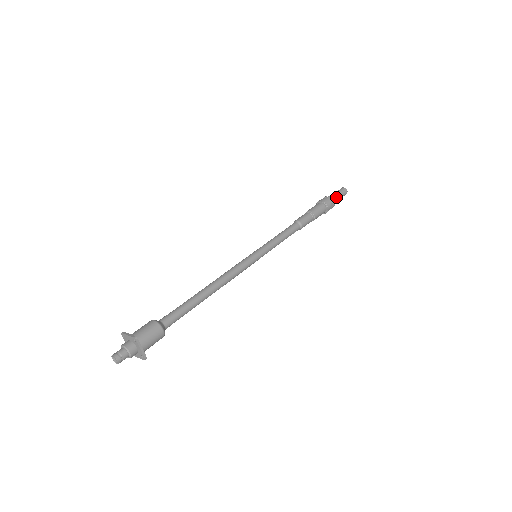
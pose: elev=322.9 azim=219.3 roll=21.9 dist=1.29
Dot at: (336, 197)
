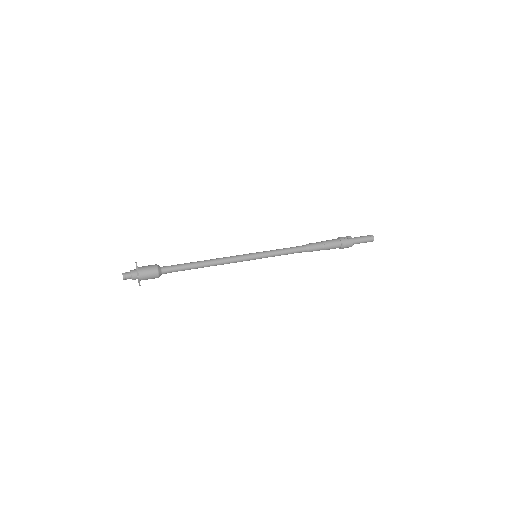
Dot at: (358, 242)
